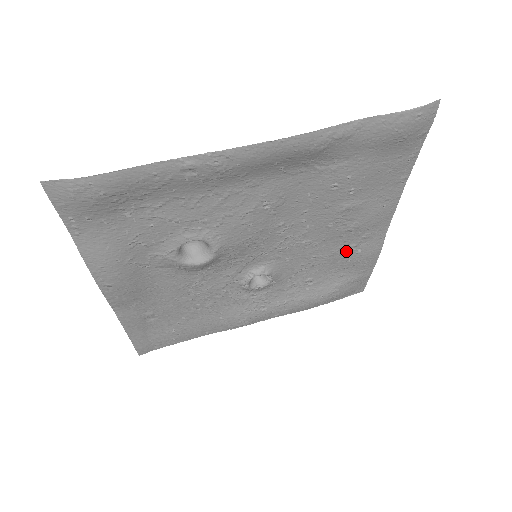
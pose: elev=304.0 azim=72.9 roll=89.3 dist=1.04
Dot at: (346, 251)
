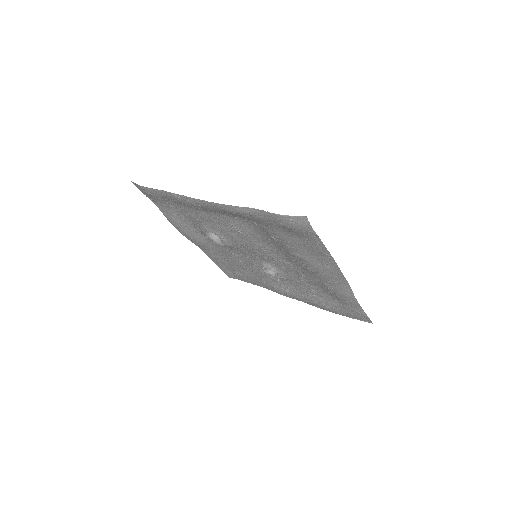
Dot at: (324, 284)
